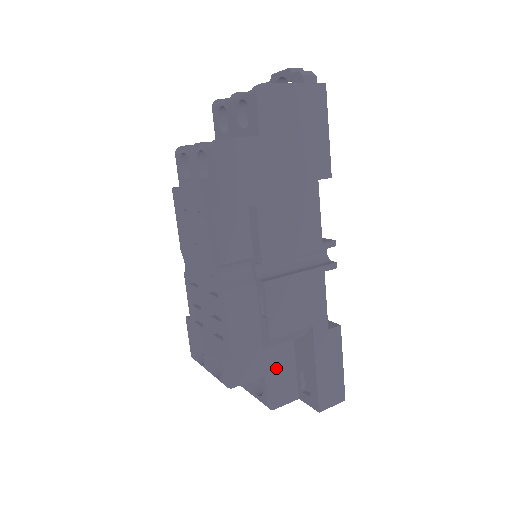
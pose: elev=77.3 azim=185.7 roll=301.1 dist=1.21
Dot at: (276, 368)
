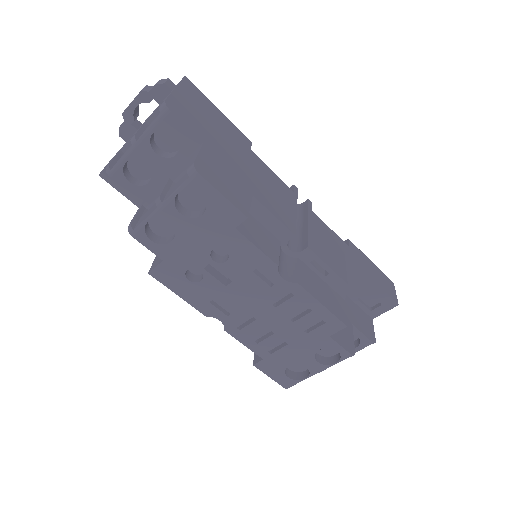
Dot at: (349, 313)
